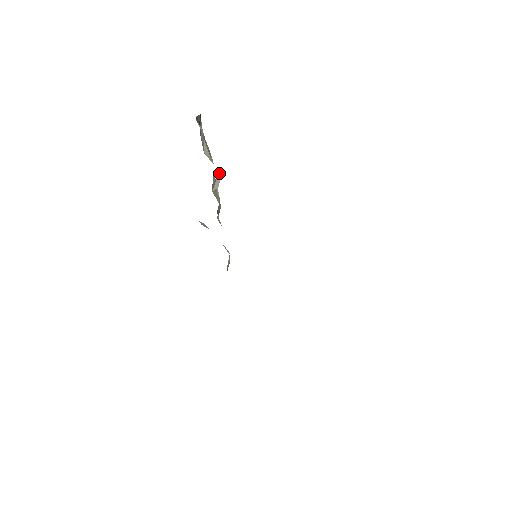
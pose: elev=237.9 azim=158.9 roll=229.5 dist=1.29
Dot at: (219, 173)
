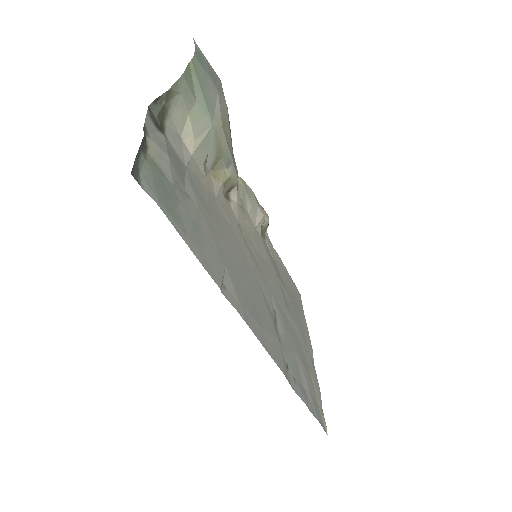
Dot at: (193, 169)
